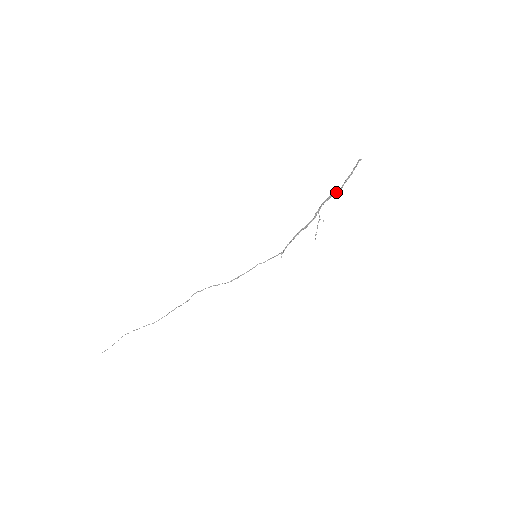
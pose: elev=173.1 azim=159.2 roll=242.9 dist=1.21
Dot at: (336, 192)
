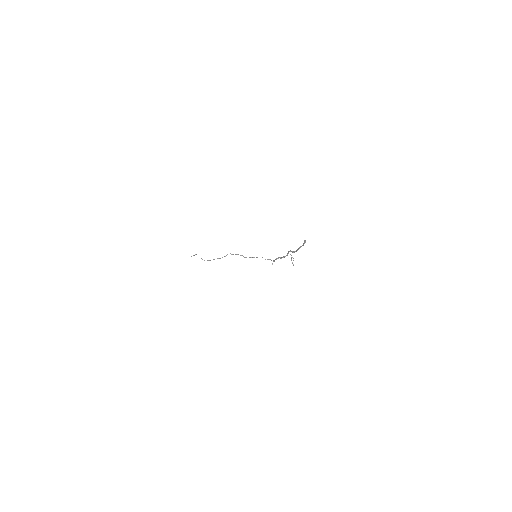
Dot at: (293, 251)
